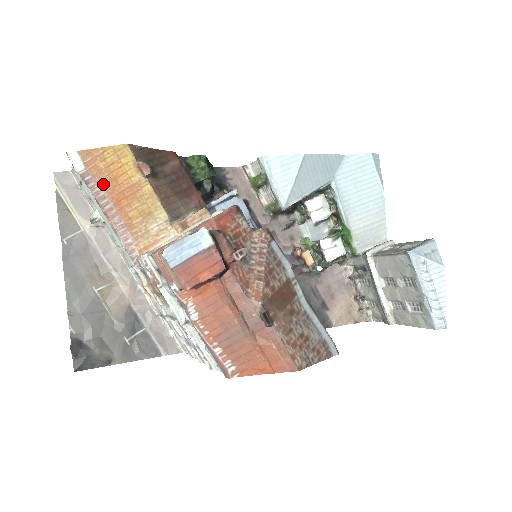
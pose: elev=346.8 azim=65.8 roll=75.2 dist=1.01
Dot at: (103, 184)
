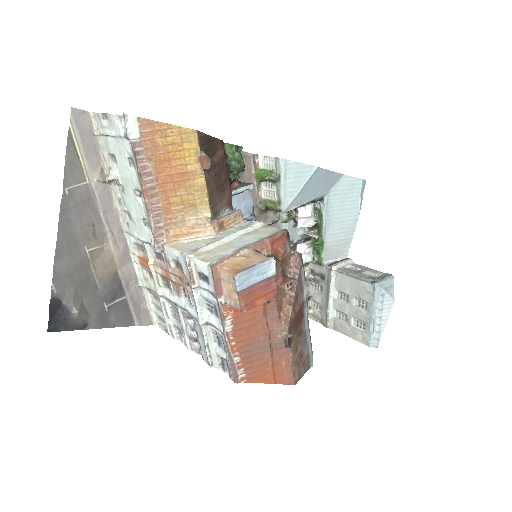
Dot at: (154, 161)
